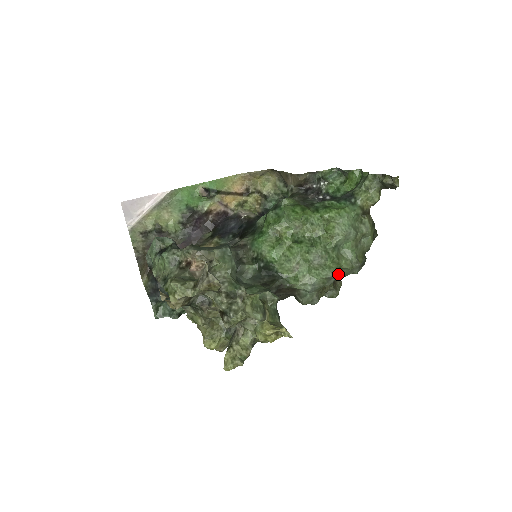
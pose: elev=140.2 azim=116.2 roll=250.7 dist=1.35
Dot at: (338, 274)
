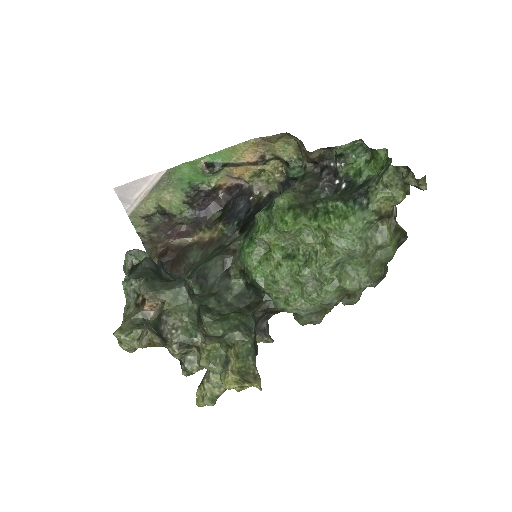
Dot at: (341, 296)
